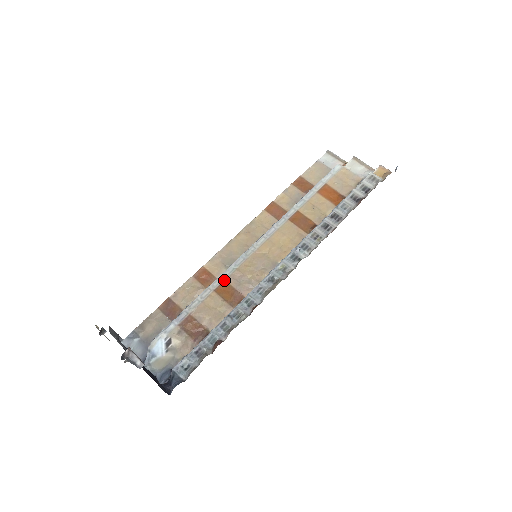
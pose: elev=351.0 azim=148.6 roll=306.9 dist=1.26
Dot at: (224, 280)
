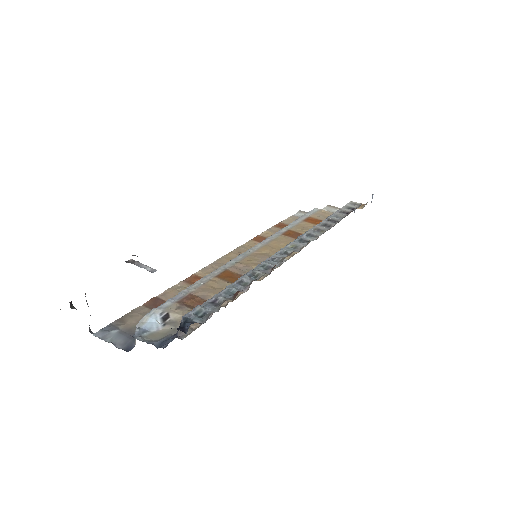
Dot at: (225, 269)
